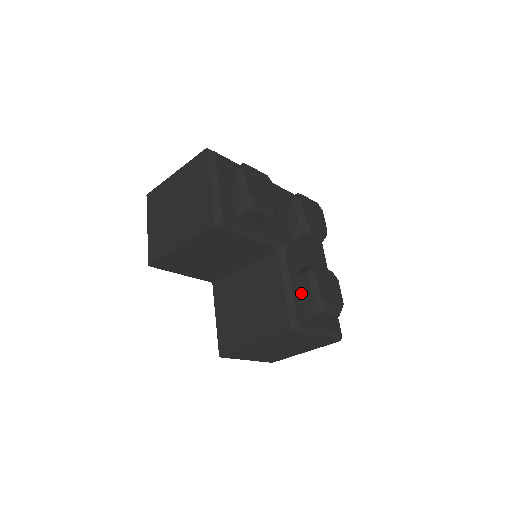
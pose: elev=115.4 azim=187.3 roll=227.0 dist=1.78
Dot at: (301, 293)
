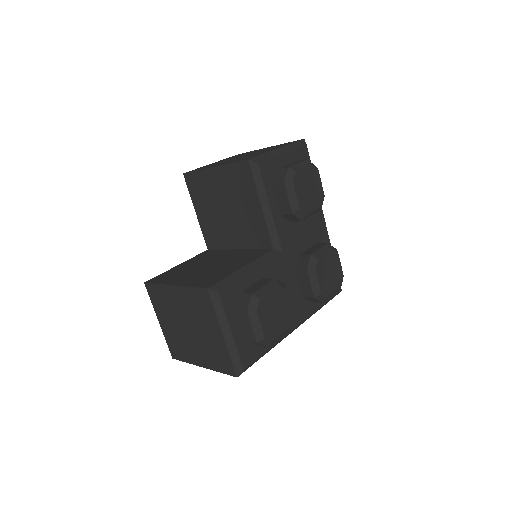
Dot at: (251, 287)
